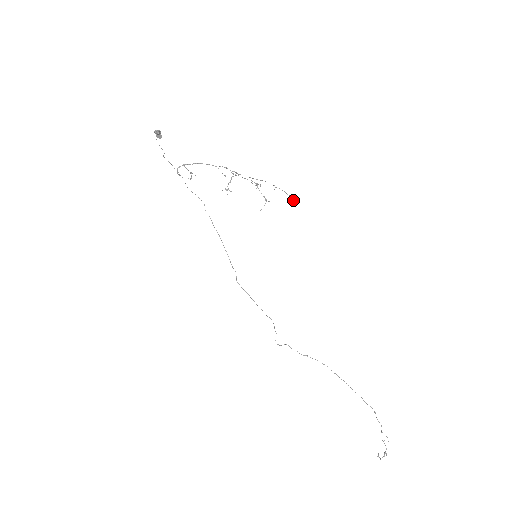
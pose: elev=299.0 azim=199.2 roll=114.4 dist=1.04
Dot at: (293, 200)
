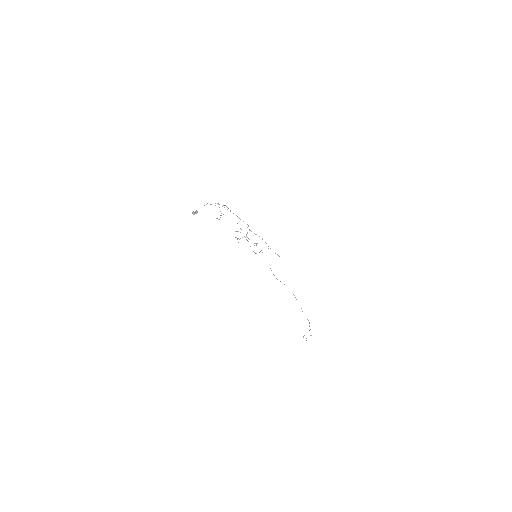
Dot at: (279, 256)
